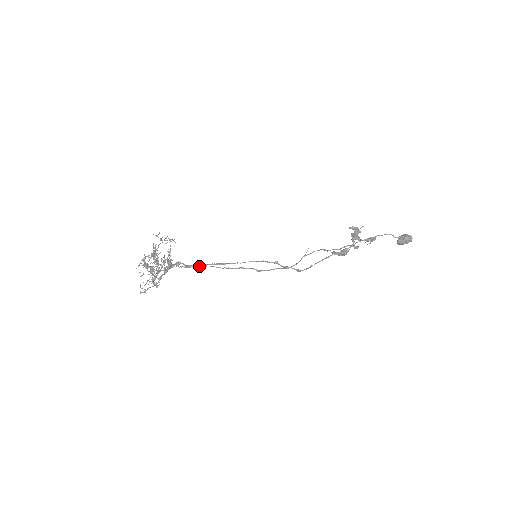
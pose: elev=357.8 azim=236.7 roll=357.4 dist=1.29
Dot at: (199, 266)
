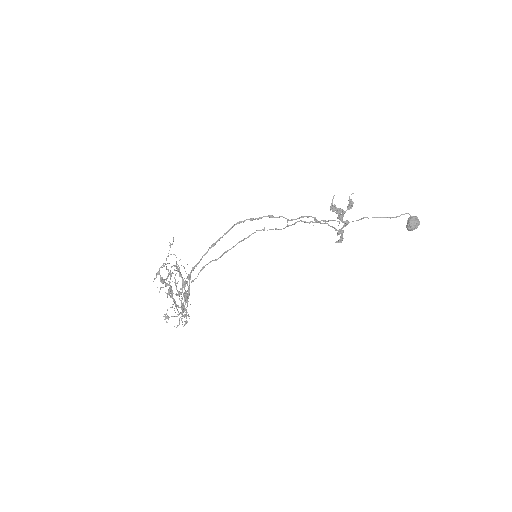
Dot at: (203, 266)
